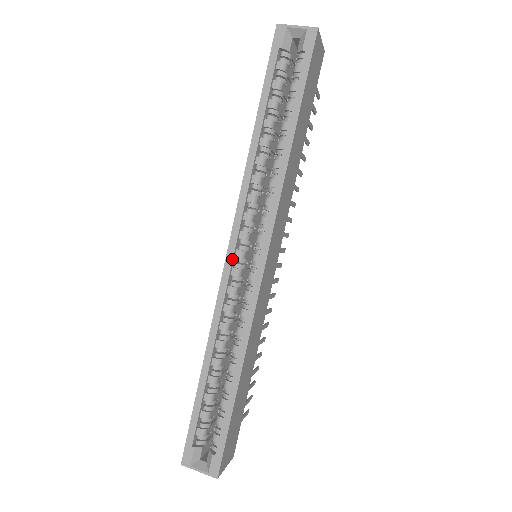
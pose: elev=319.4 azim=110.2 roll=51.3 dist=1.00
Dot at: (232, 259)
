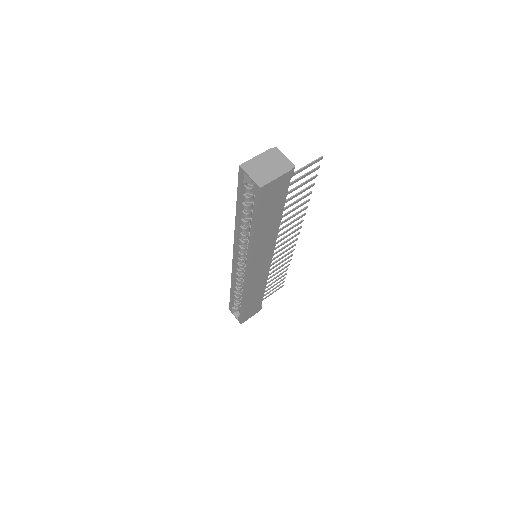
Dot at: (235, 262)
